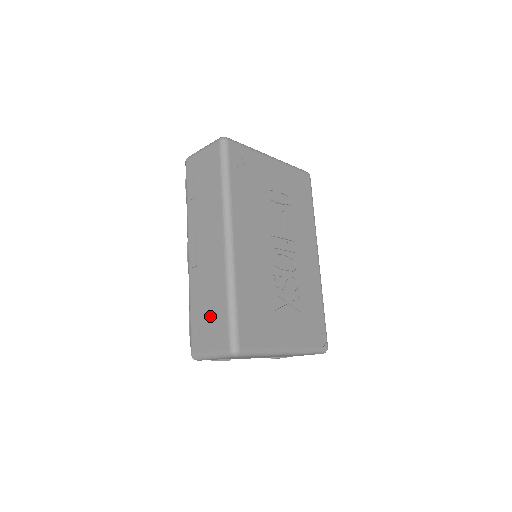
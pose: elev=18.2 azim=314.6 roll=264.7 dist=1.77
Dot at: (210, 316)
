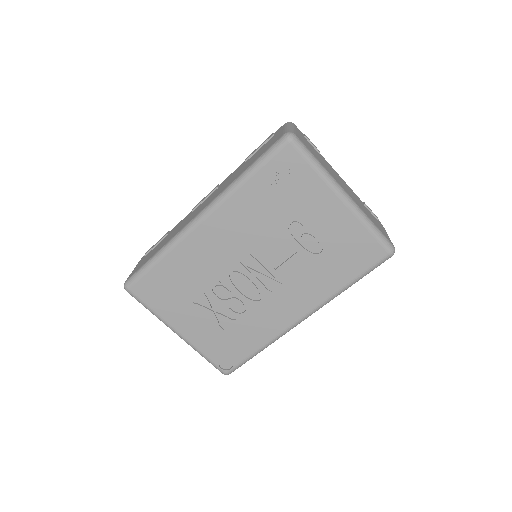
Dot at: (154, 250)
